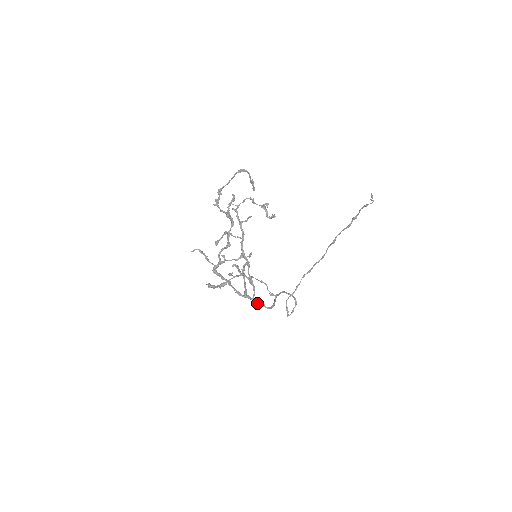
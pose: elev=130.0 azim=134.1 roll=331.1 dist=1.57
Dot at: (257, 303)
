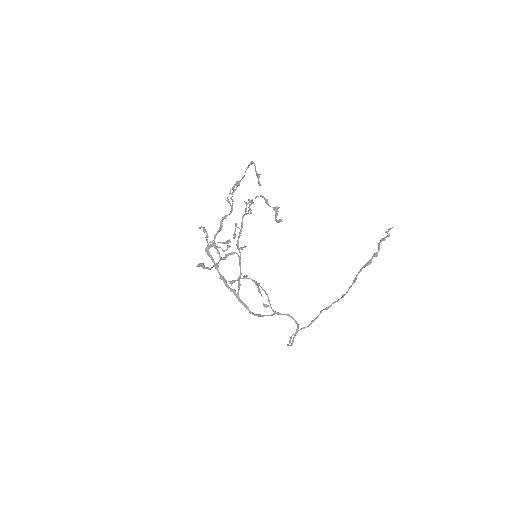
Dot at: (240, 301)
